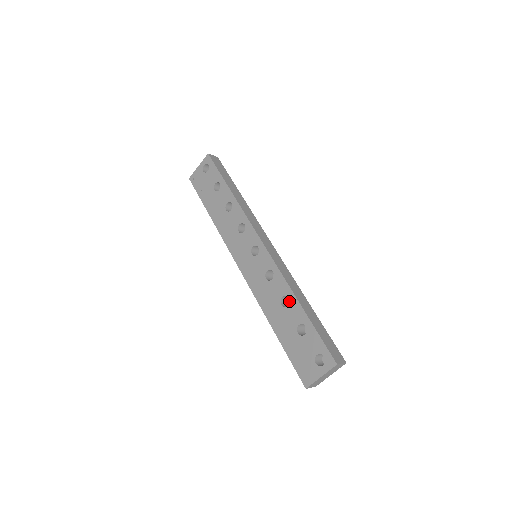
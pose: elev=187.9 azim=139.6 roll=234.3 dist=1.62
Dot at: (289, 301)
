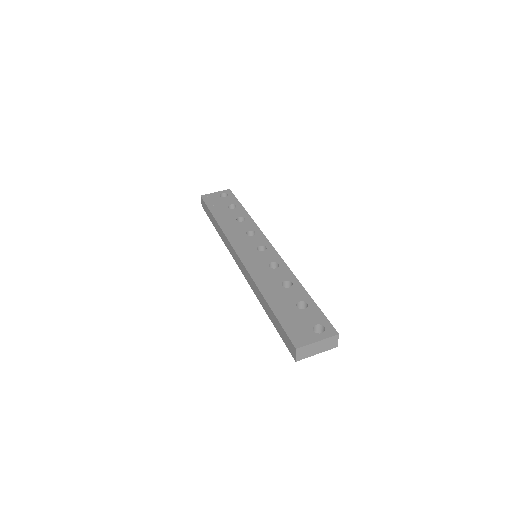
Dot at: occluded
